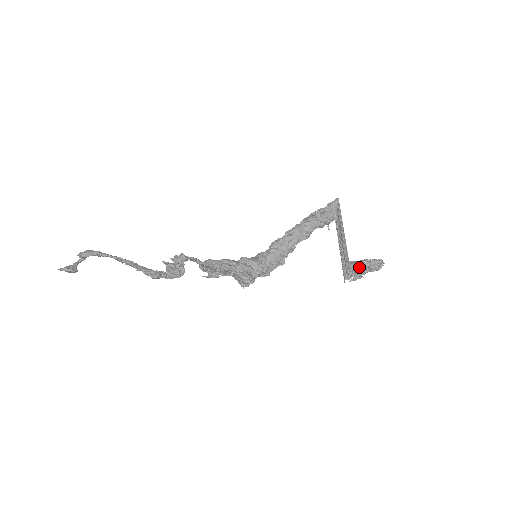
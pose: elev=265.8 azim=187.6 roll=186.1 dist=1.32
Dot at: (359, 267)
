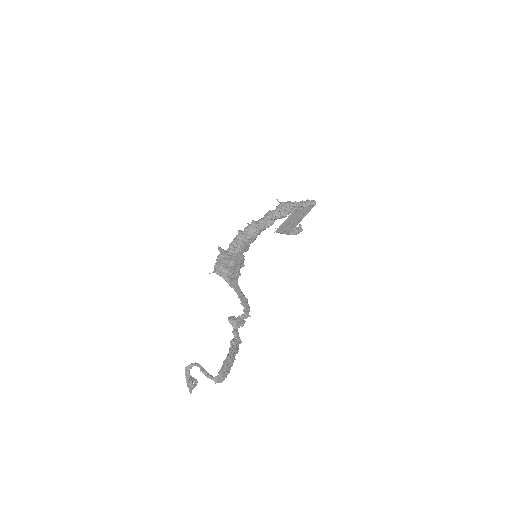
Dot at: (292, 234)
